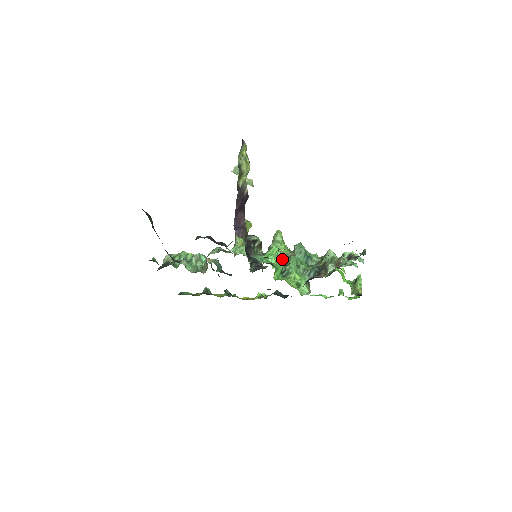
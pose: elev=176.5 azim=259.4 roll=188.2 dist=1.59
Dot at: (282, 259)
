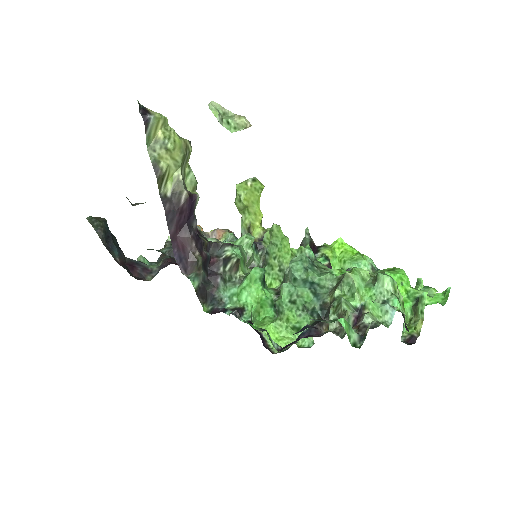
Dot at: (280, 275)
